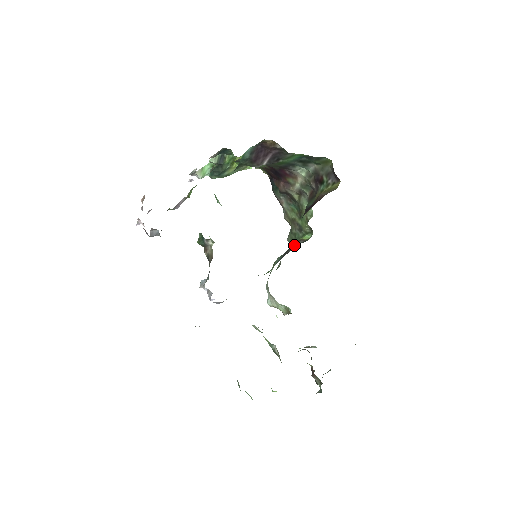
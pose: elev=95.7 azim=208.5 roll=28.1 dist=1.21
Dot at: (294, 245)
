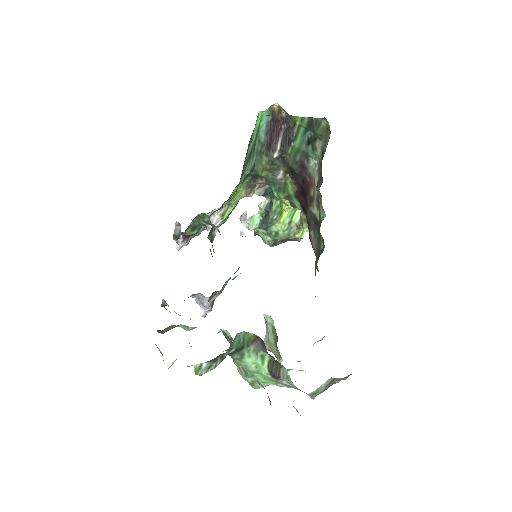
Dot at: occluded
